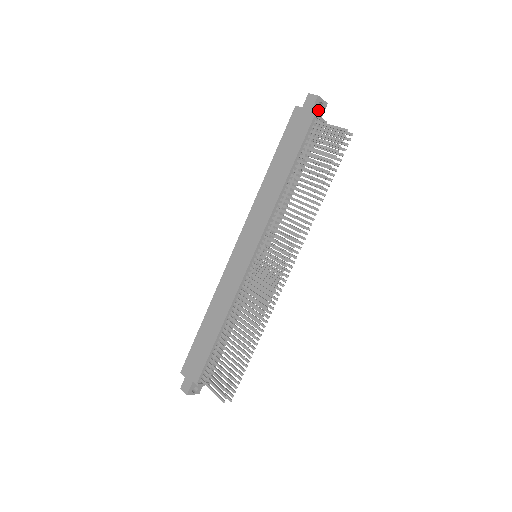
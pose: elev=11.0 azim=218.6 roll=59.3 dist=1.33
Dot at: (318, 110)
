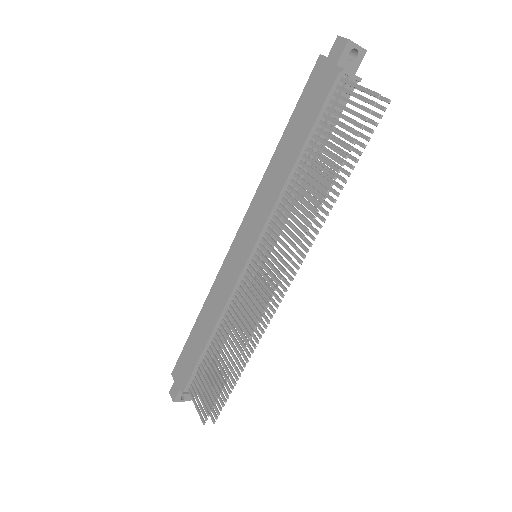
Dot at: (350, 61)
